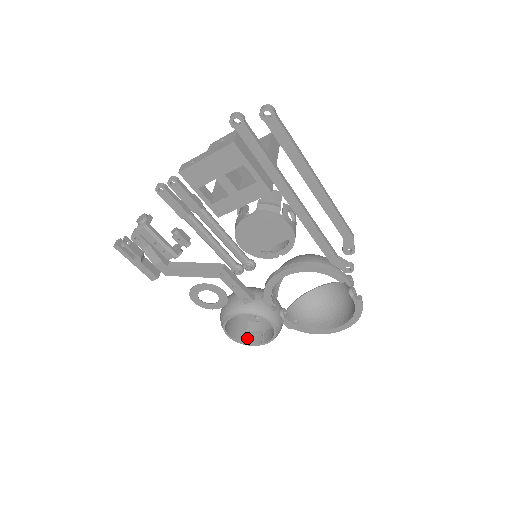
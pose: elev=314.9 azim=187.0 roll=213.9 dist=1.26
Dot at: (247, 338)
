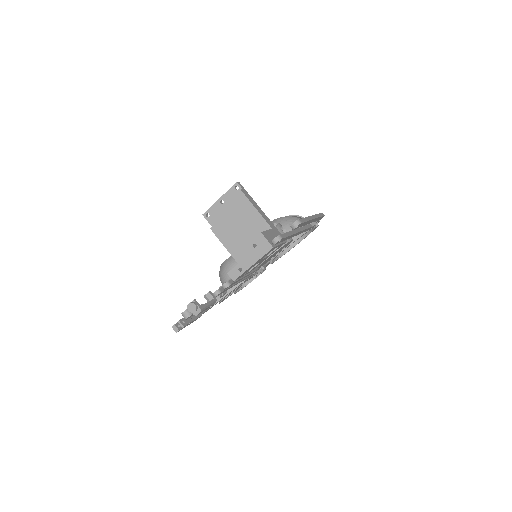
Dot at: occluded
